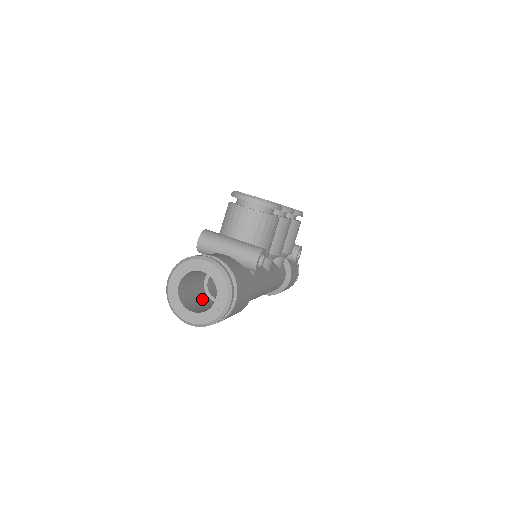
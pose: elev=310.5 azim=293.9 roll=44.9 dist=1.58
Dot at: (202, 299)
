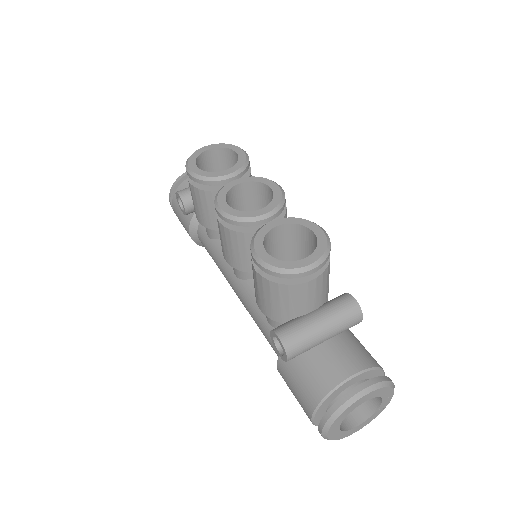
Dot at: occluded
